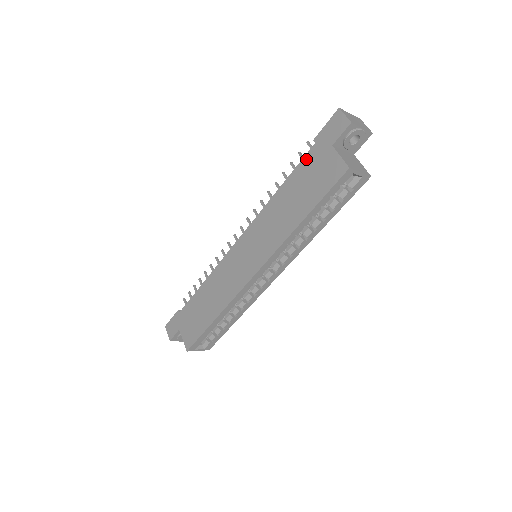
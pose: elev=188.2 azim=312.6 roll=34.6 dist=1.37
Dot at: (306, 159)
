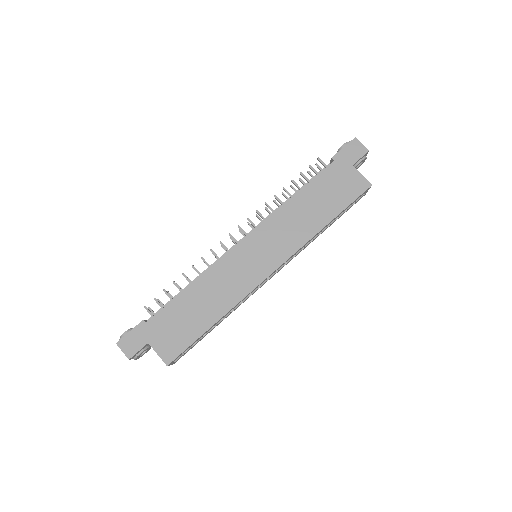
Dot at: (326, 172)
